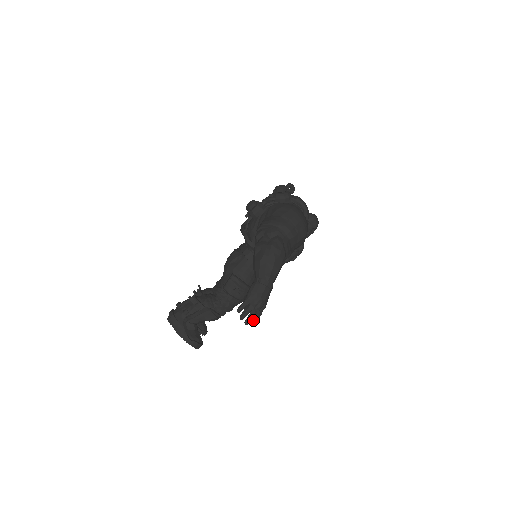
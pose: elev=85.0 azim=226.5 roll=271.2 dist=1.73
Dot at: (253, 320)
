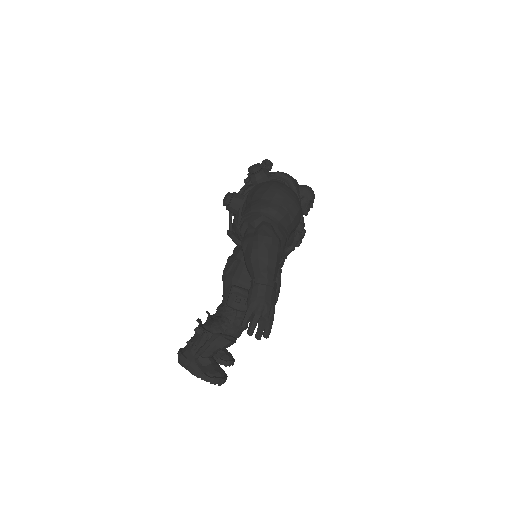
Dot at: (265, 331)
